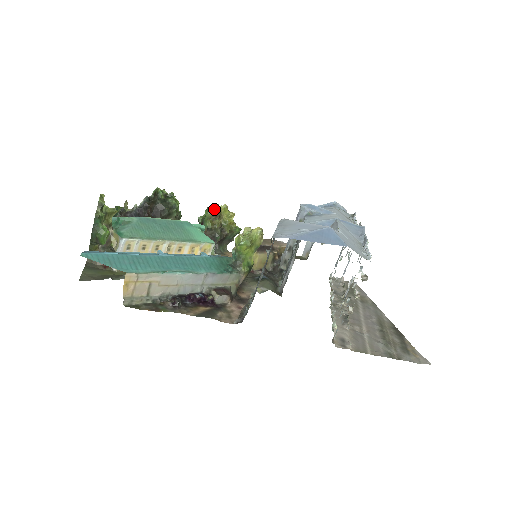
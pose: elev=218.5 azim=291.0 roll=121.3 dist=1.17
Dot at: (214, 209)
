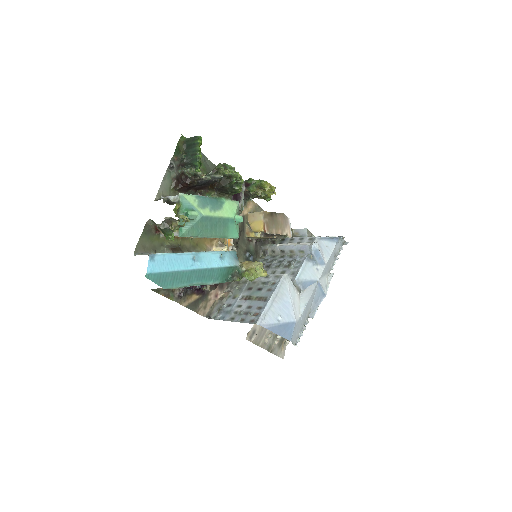
Dot at: (265, 187)
